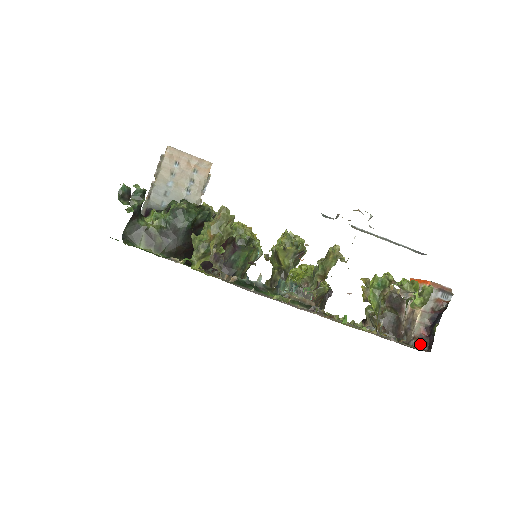
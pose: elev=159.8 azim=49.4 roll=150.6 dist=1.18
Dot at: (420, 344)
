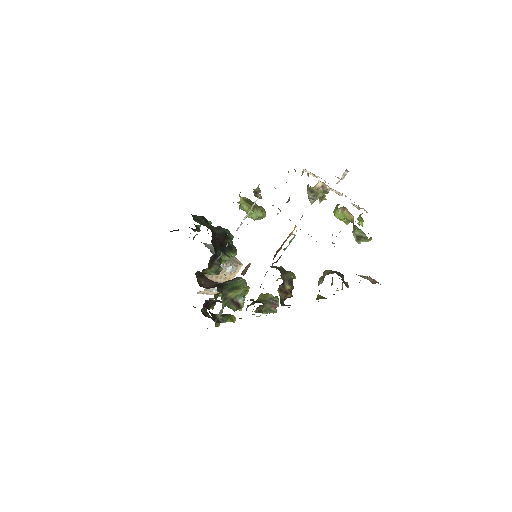
Dot at: occluded
